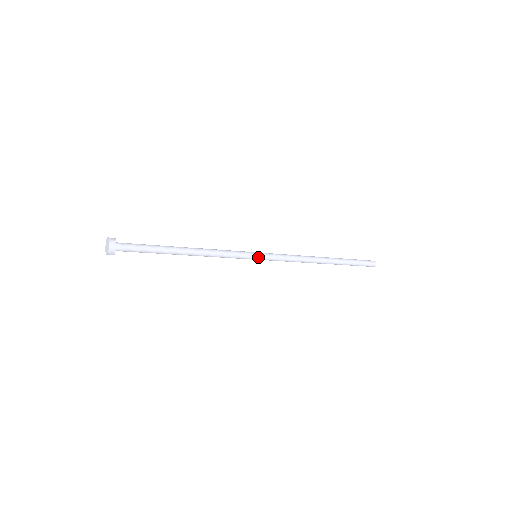
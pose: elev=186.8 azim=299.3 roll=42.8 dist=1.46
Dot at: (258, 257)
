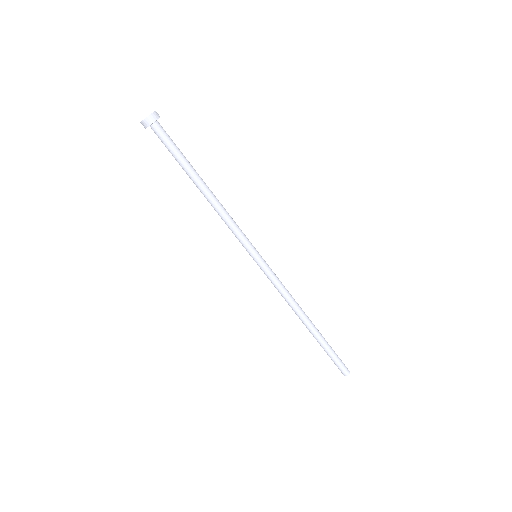
Dot at: (257, 258)
